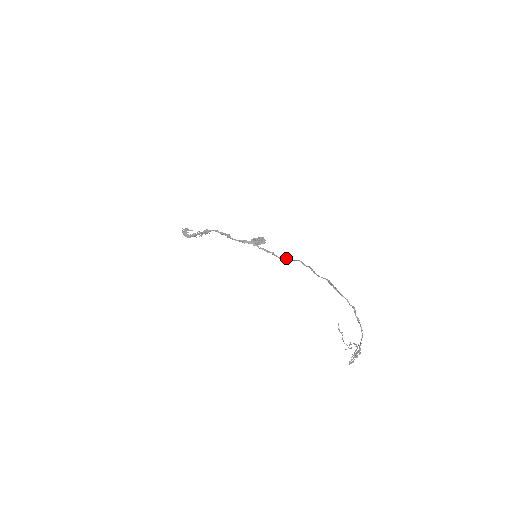
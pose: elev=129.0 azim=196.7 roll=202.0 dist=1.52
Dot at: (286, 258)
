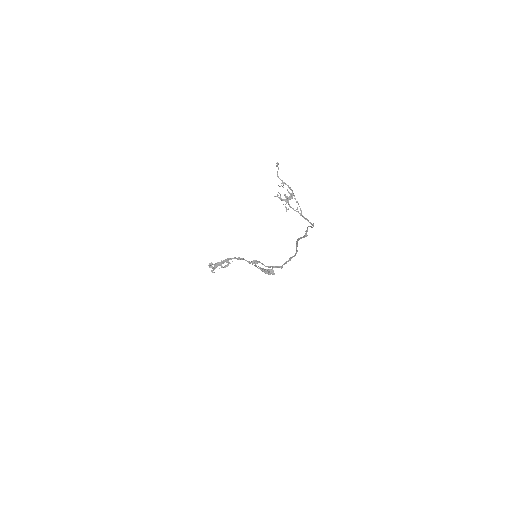
Dot at: occluded
